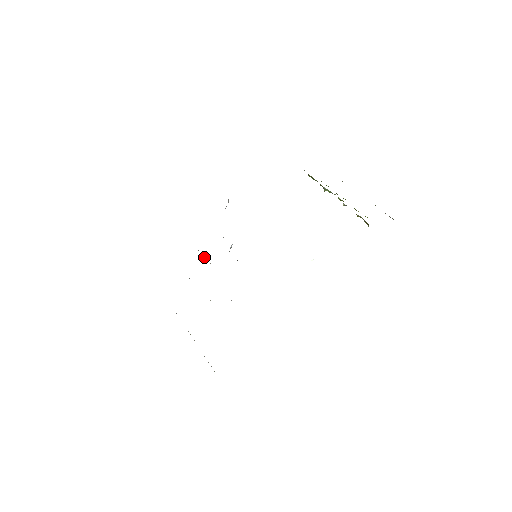
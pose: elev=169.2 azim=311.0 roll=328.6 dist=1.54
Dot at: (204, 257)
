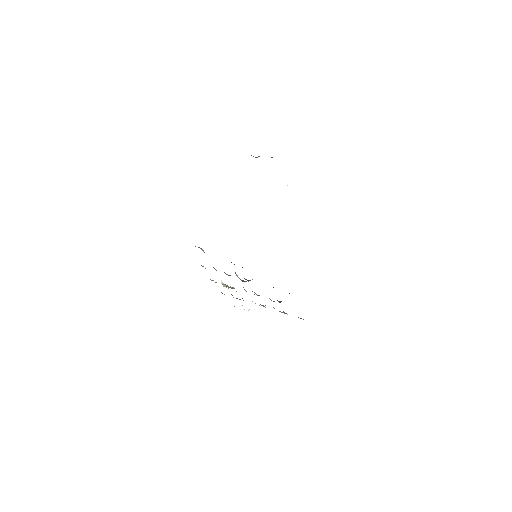
Dot at: occluded
